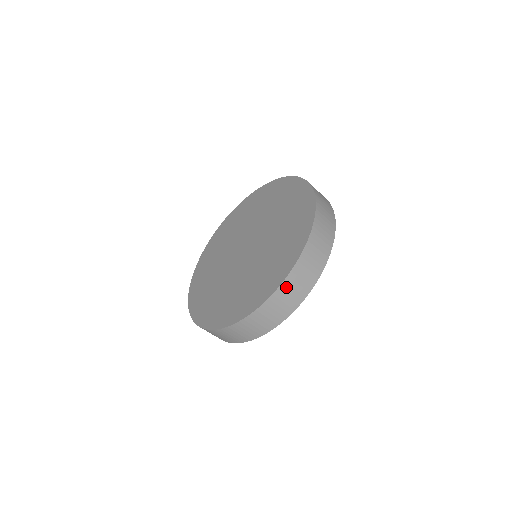
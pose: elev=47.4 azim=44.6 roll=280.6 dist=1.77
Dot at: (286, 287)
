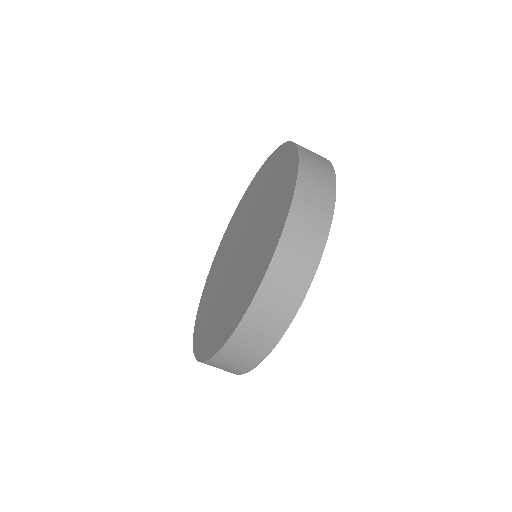
Dot at: (228, 352)
